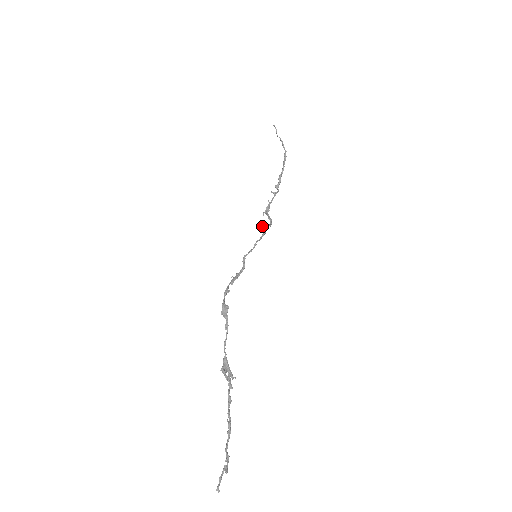
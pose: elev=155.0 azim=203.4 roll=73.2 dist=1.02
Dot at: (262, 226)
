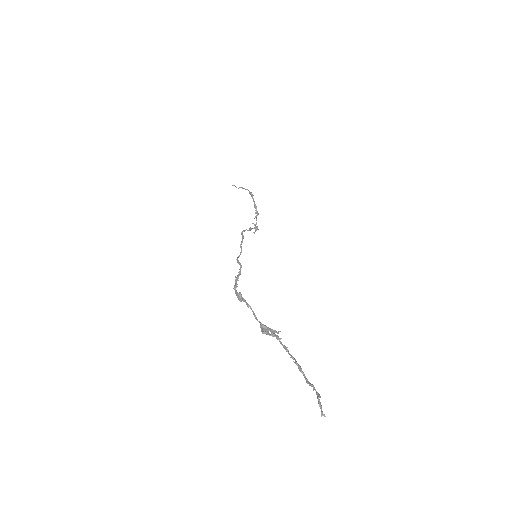
Dot at: occluded
